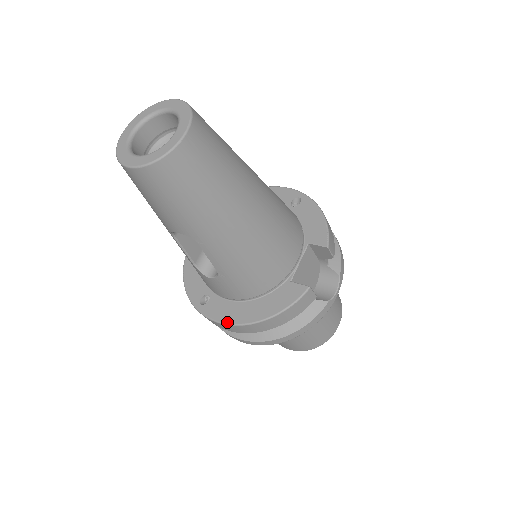
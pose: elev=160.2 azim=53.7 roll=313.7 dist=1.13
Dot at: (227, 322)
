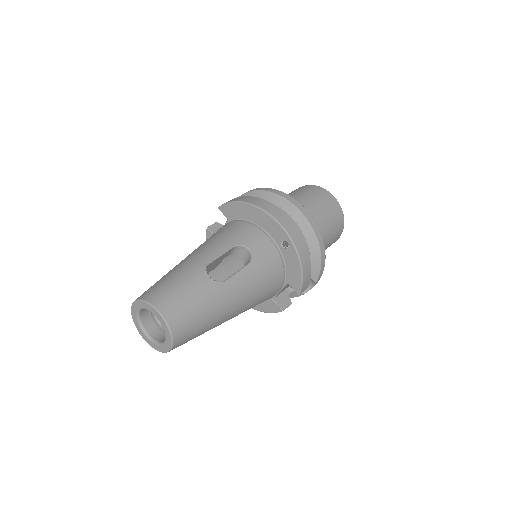
Dot at: occluded
